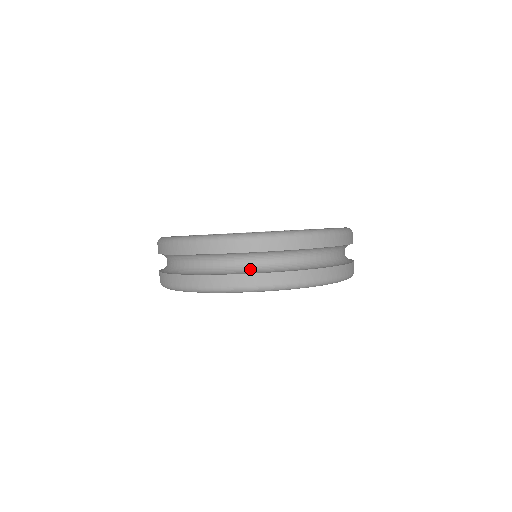
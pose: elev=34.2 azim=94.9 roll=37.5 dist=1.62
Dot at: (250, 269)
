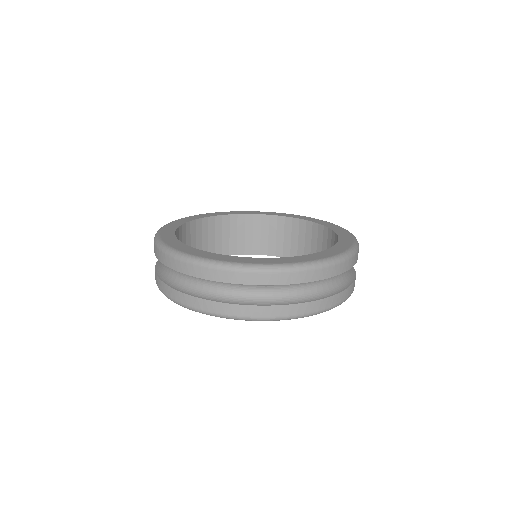
Dot at: (333, 287)
